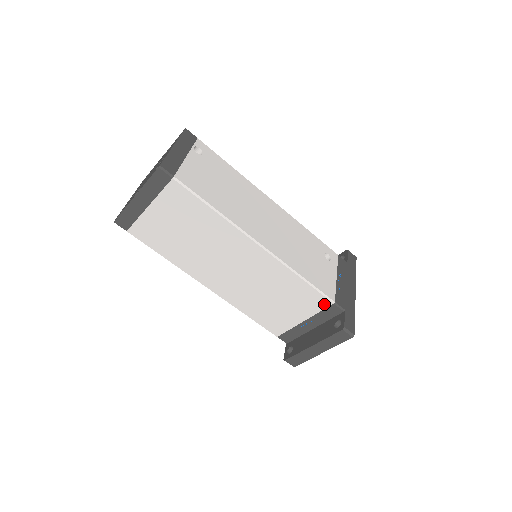
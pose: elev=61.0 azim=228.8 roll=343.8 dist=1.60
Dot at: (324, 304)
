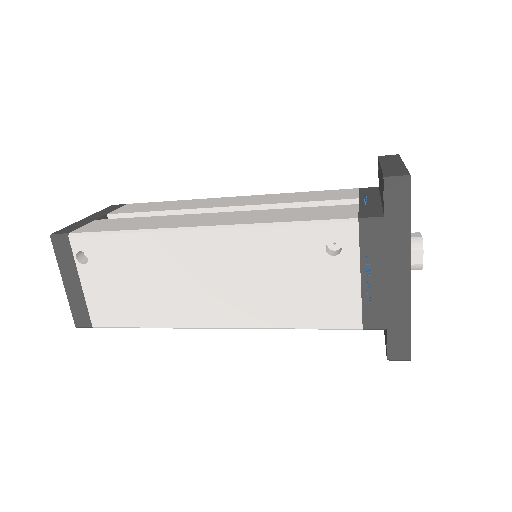
Dot at: occluded
